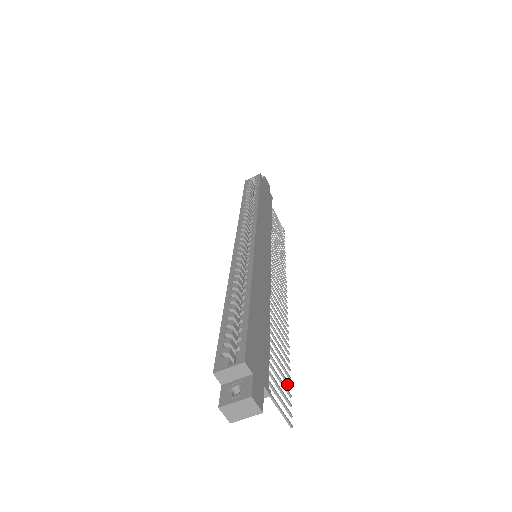
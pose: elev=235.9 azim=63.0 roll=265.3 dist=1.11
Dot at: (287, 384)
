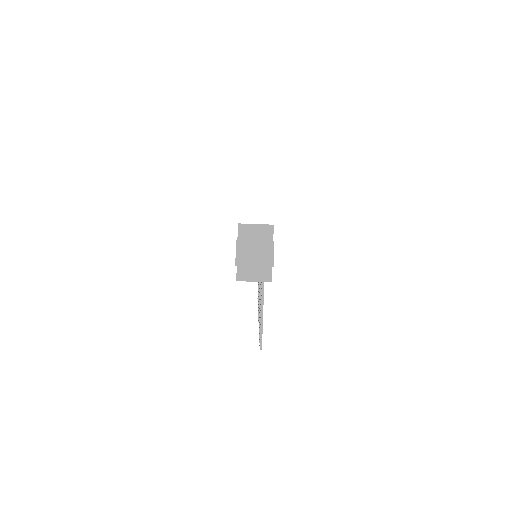
Dot at: occluded
